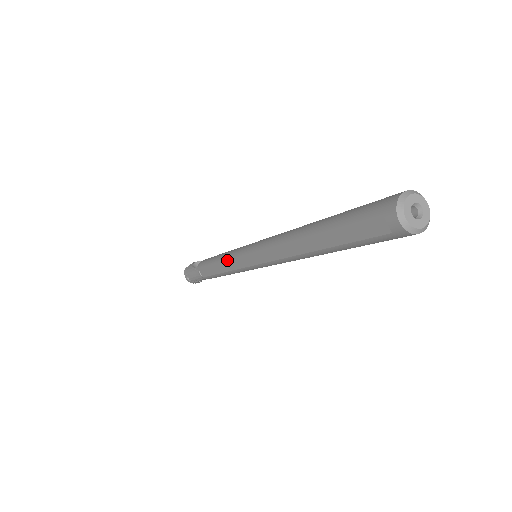
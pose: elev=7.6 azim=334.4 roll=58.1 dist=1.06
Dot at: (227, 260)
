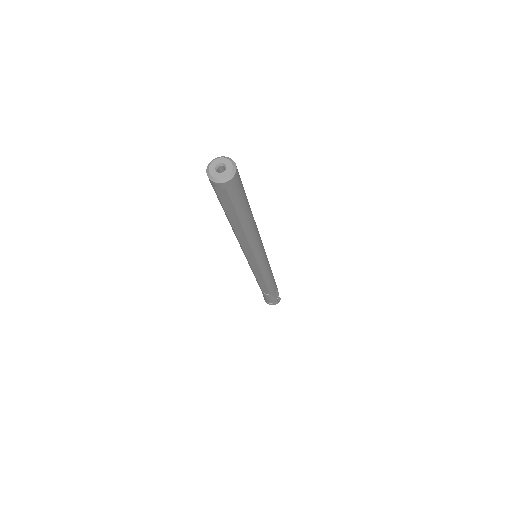
Dot at: (253, 273)
